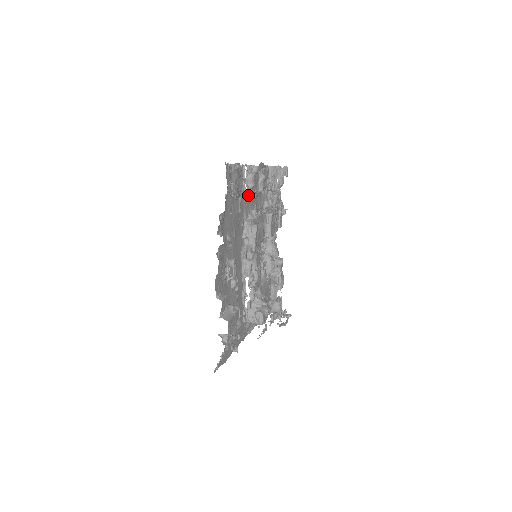
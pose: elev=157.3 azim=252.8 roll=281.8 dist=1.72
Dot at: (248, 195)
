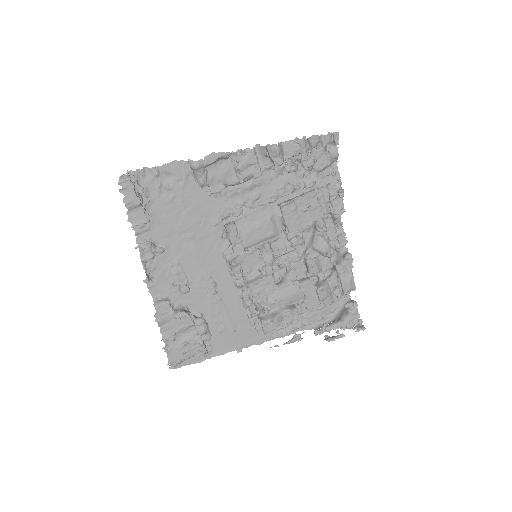
Dot at: (207, 192)
